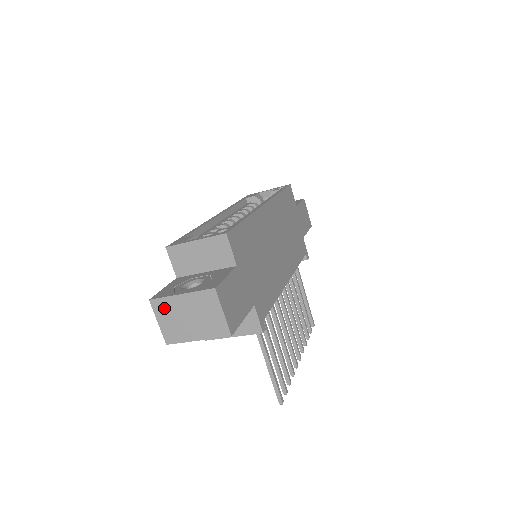
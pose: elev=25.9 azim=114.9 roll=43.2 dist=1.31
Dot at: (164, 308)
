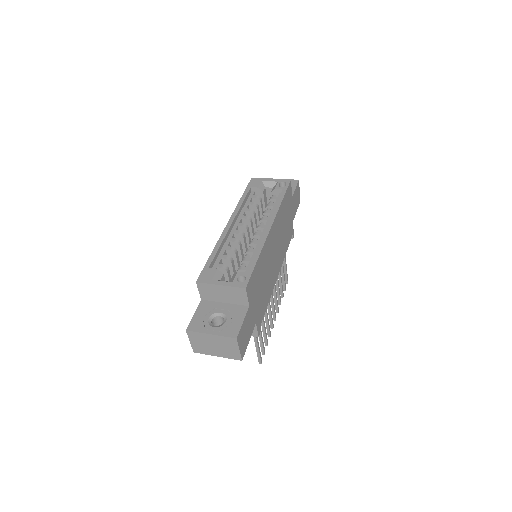
Dot at: (196, 337)
